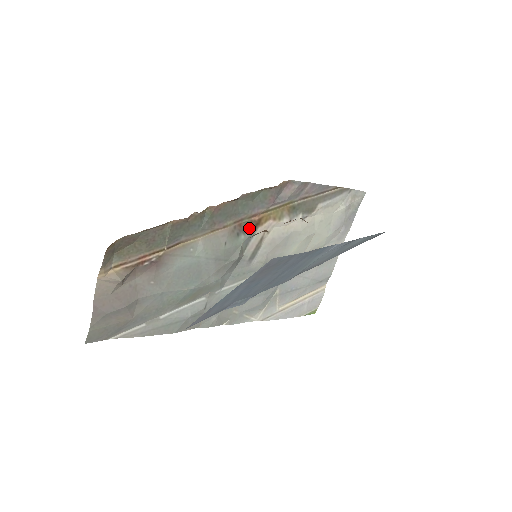
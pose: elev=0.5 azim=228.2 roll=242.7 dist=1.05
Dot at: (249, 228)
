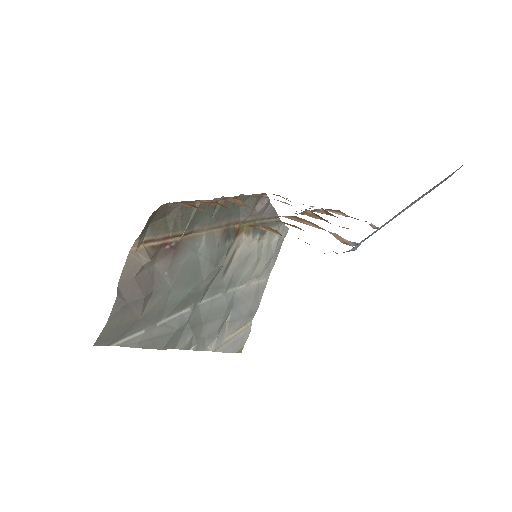
Dot at: (232, 235)
